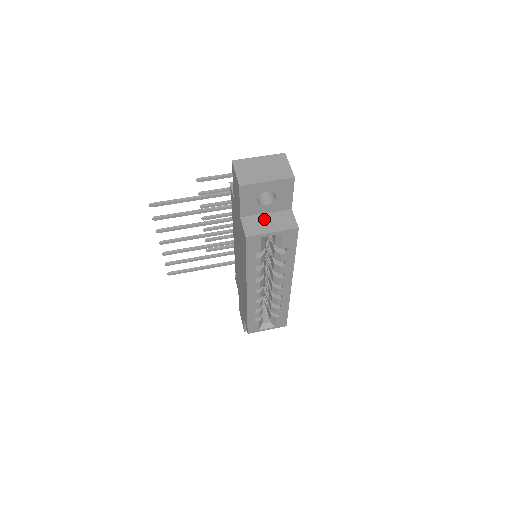
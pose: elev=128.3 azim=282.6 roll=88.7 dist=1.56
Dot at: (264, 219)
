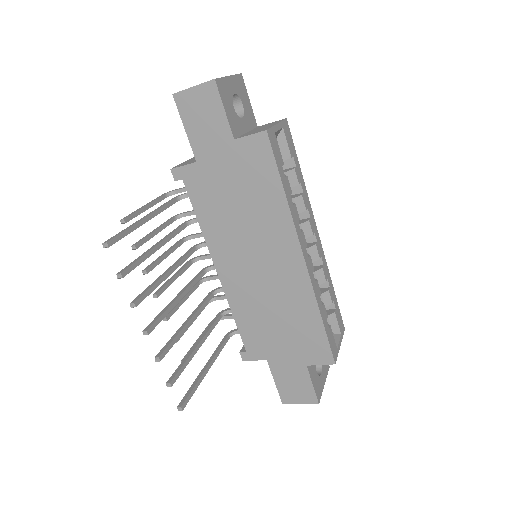
Dot at: (253, 131)
